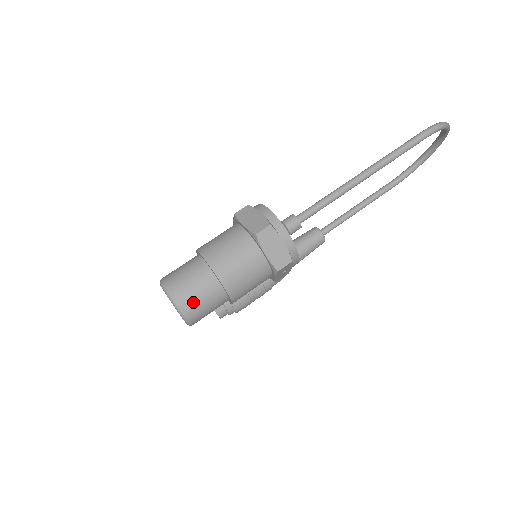
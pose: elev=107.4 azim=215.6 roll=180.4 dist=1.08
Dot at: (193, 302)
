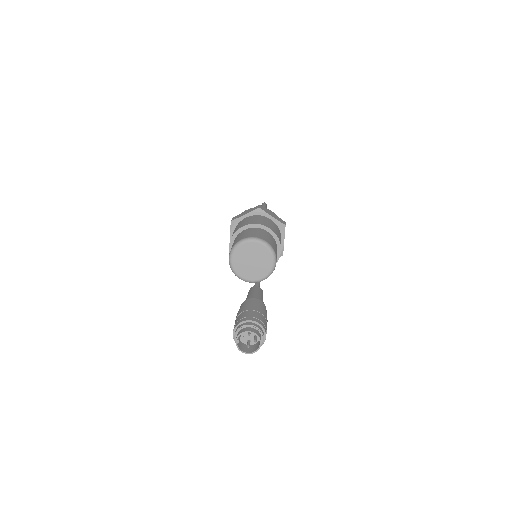
Dot at: (267, 239)
